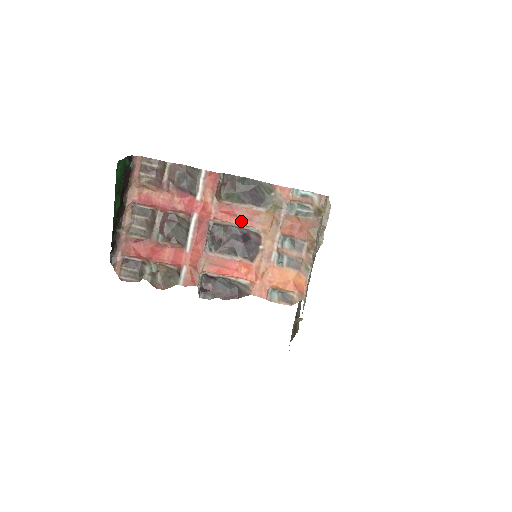
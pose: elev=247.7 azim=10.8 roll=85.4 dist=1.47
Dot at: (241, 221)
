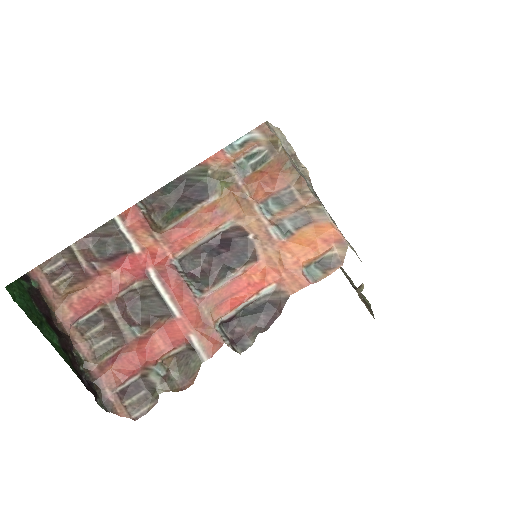
Dot at: (204, 230)
